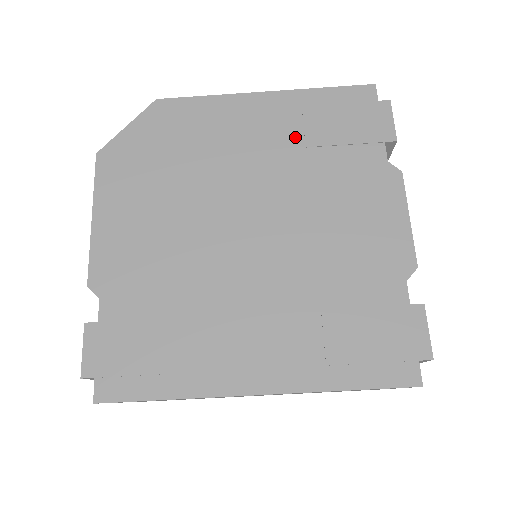
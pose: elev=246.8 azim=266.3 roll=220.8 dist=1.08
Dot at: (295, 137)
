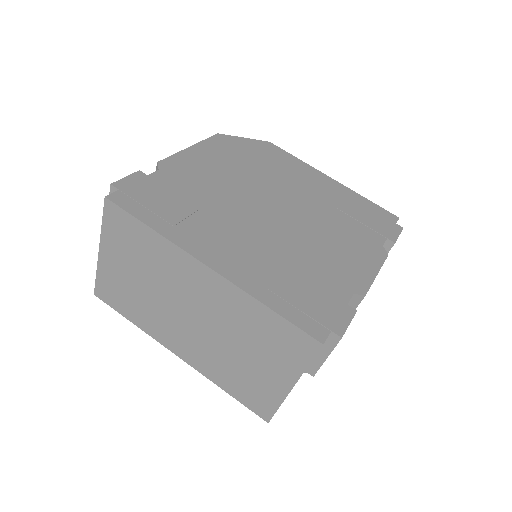
Dot at: (334, 201)
